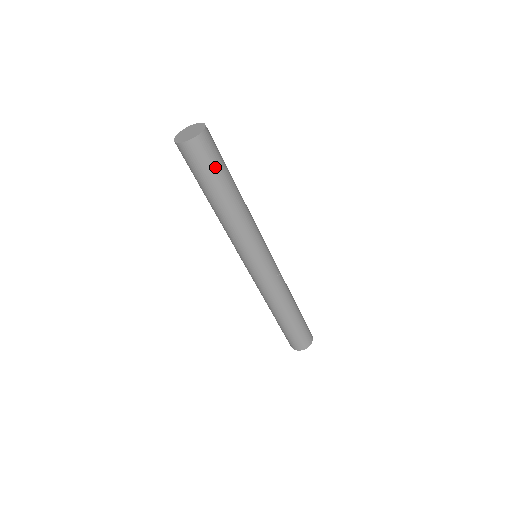
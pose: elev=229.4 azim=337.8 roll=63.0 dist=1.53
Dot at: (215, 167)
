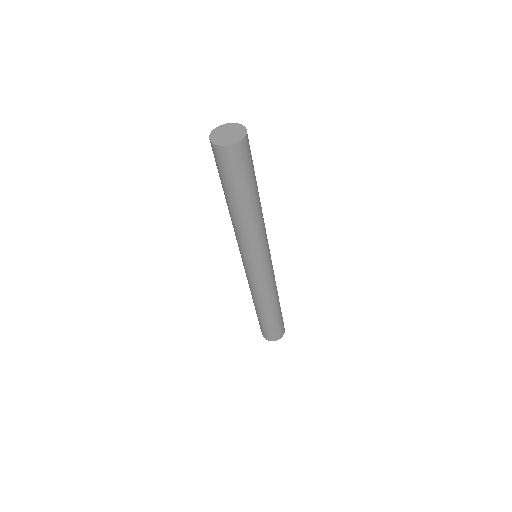
Dot at: occluded
